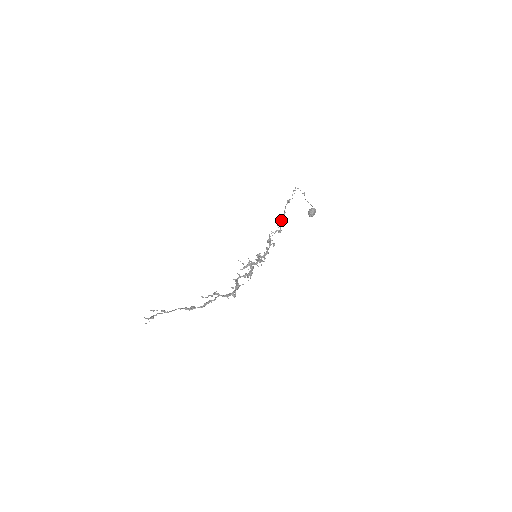
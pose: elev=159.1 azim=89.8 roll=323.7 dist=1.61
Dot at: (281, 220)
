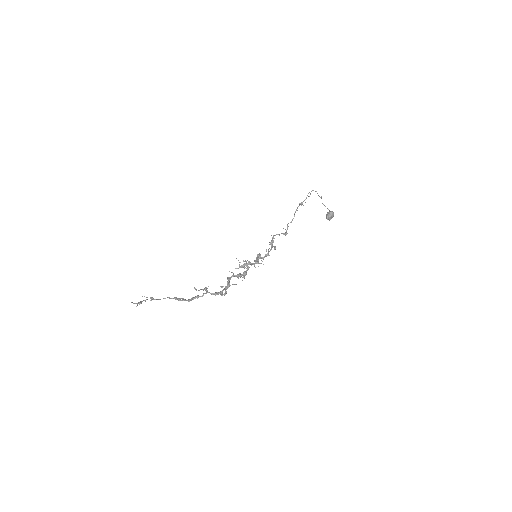
Dot at: (290, 222)
